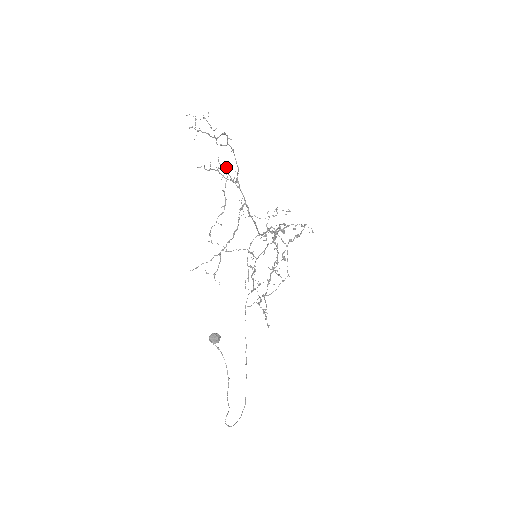
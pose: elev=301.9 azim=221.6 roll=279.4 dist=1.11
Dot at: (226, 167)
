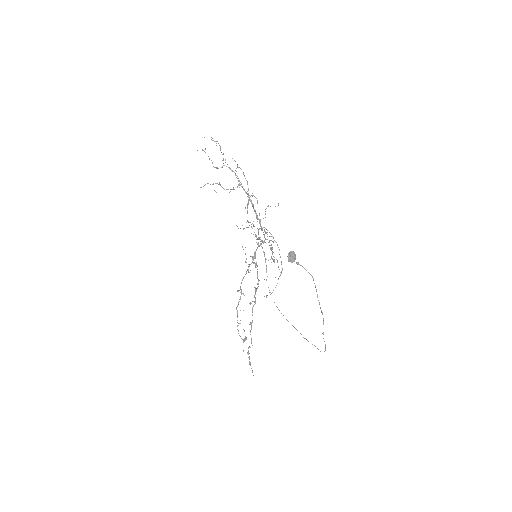
Dot at: (237, 167)
